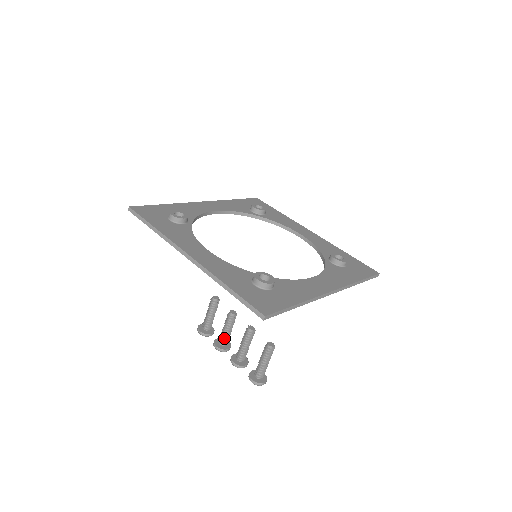
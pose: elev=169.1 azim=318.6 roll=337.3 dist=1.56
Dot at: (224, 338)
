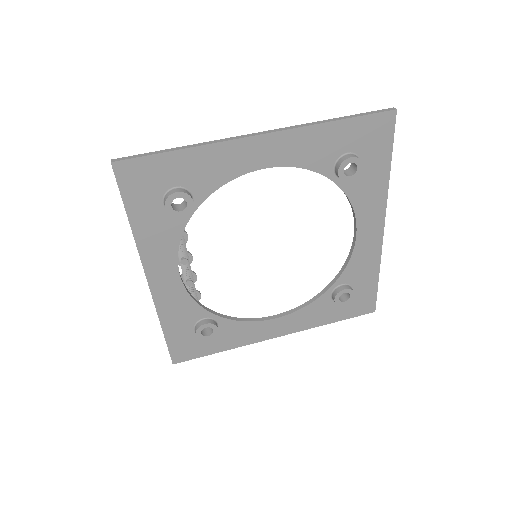
Dot at: occluded
